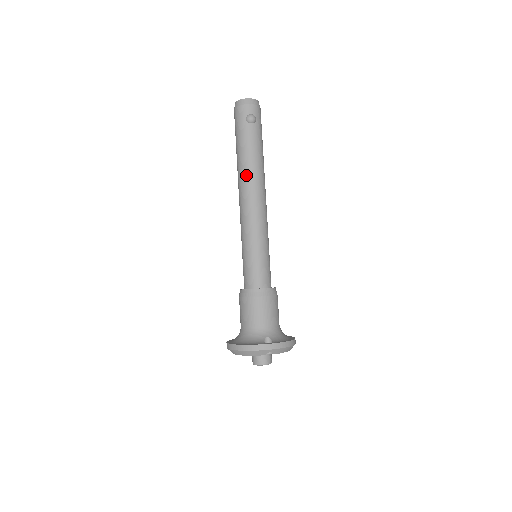
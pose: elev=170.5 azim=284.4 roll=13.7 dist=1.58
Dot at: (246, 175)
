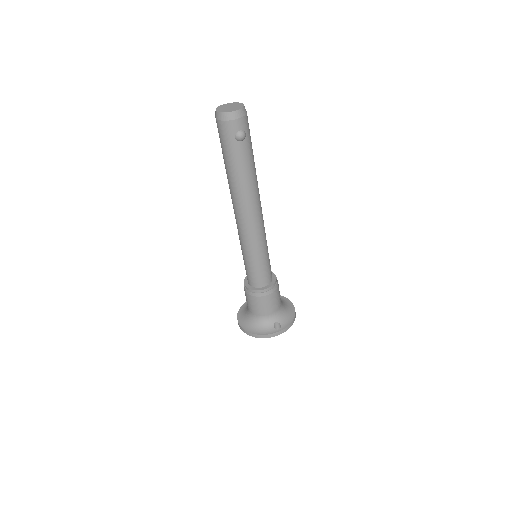
Dot at: (242, 196)
